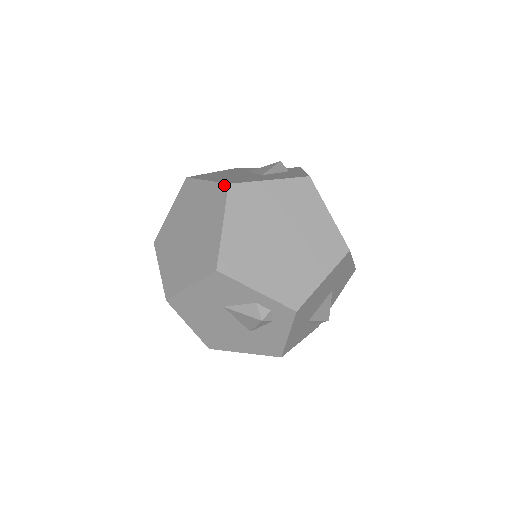
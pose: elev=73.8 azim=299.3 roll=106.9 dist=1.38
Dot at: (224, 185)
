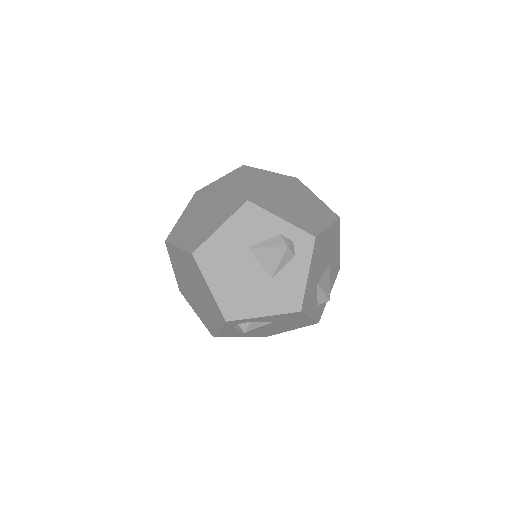
Dot at: (239, 168)
